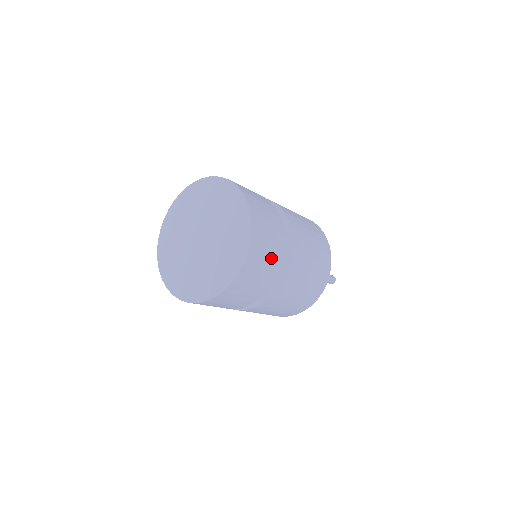
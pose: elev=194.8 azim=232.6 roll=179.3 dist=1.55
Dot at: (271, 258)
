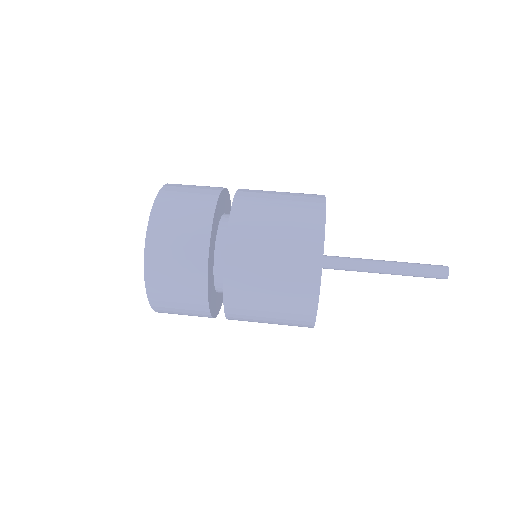
Dot at: (188, 235)
